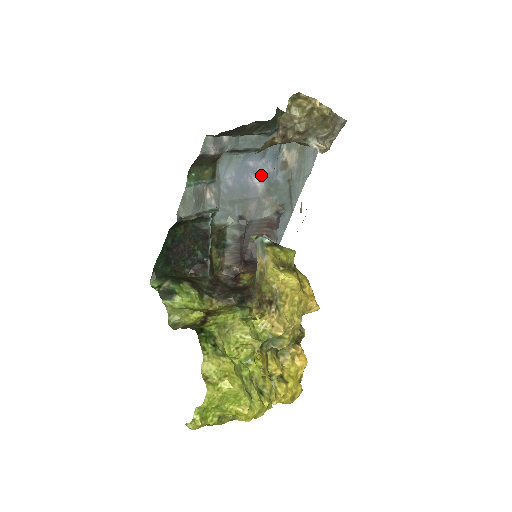
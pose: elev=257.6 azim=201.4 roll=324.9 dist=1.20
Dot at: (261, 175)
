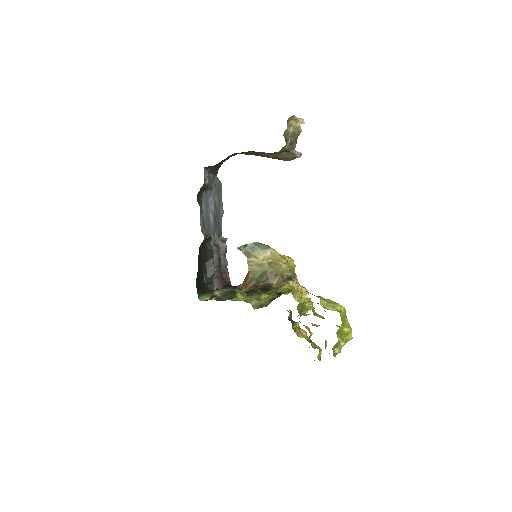
Dot at: (211, 210)
